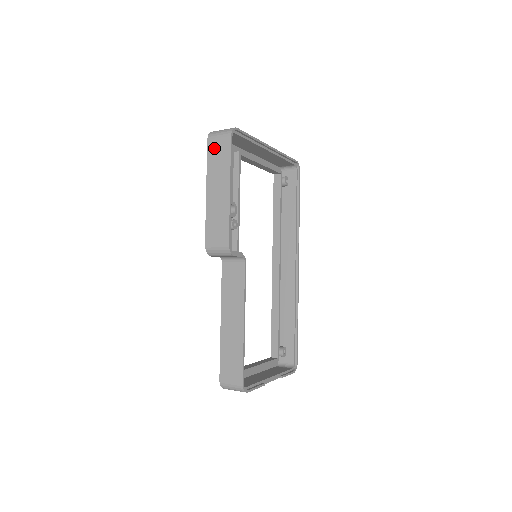
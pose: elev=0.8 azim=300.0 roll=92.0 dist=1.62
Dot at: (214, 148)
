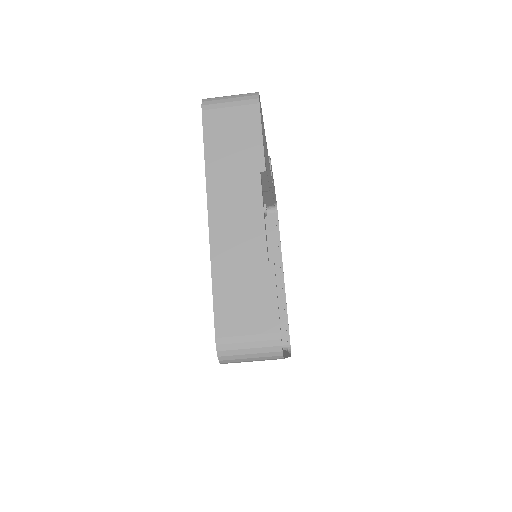
Dot at: occluded
